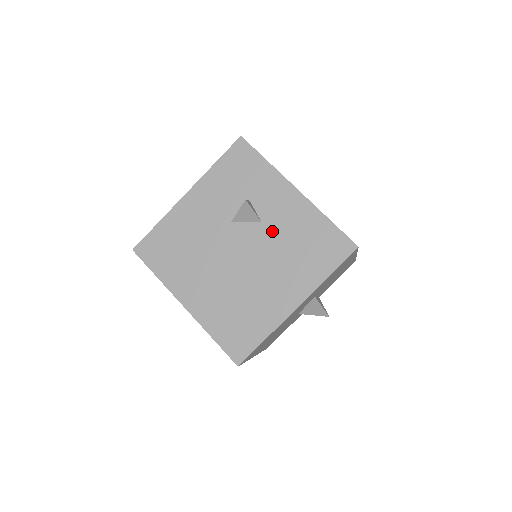
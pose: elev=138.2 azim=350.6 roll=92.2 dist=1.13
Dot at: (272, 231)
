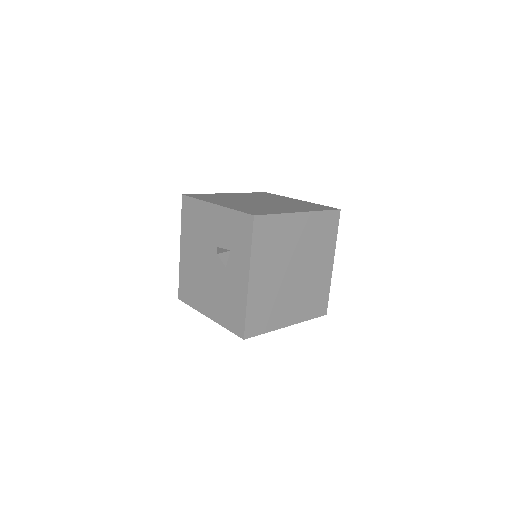
Dot at: (226, 278)
